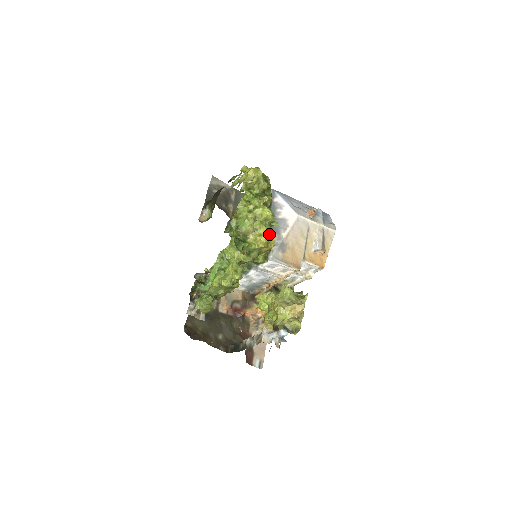
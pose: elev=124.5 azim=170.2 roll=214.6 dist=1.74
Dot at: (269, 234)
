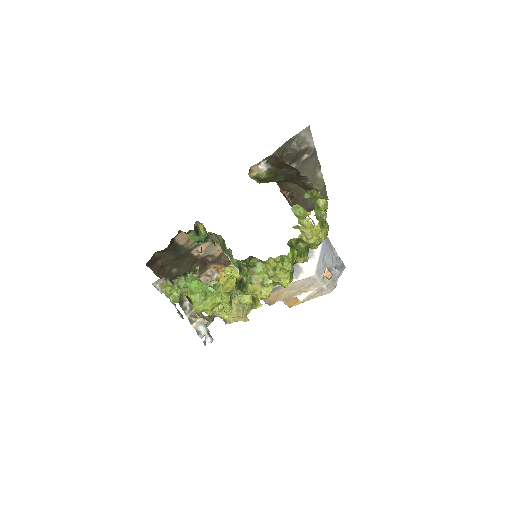
Dot at: occluded
